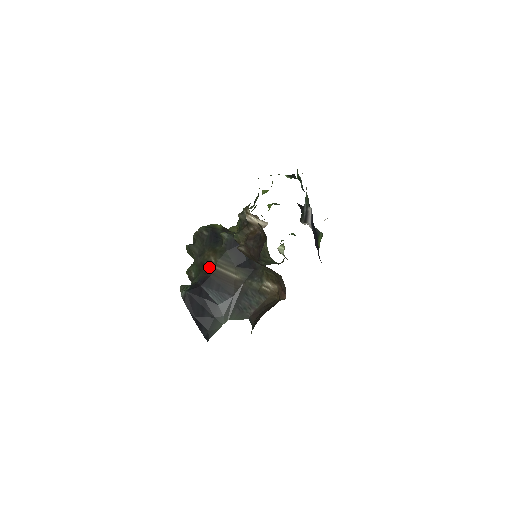
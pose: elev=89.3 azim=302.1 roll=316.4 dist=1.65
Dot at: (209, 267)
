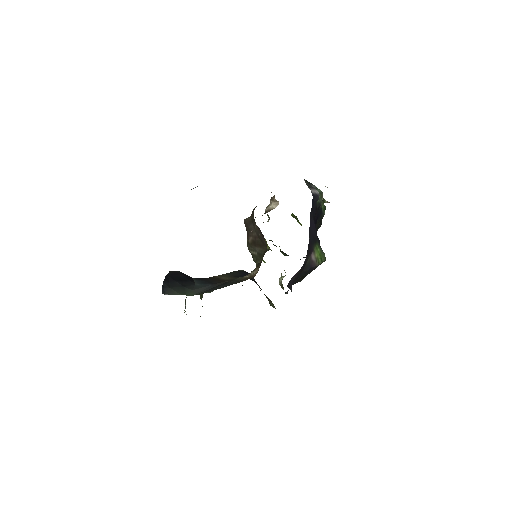
Dot at: occluded
